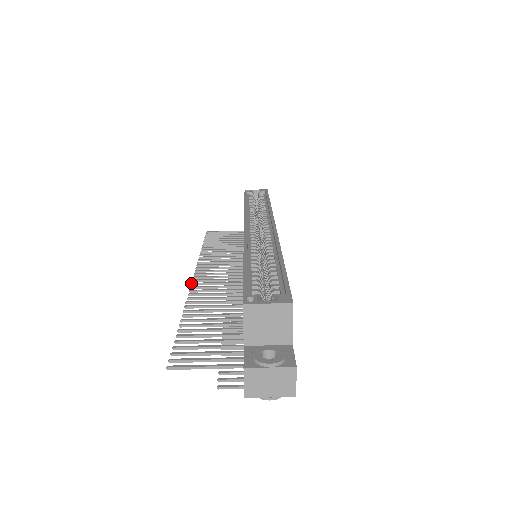
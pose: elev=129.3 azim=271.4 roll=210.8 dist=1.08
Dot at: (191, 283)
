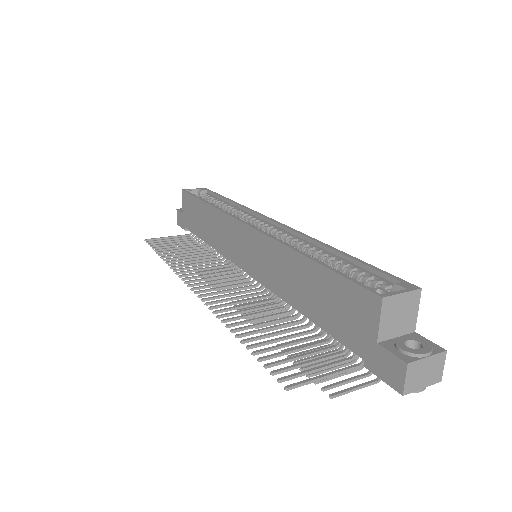
Dot at: (198, 295)
